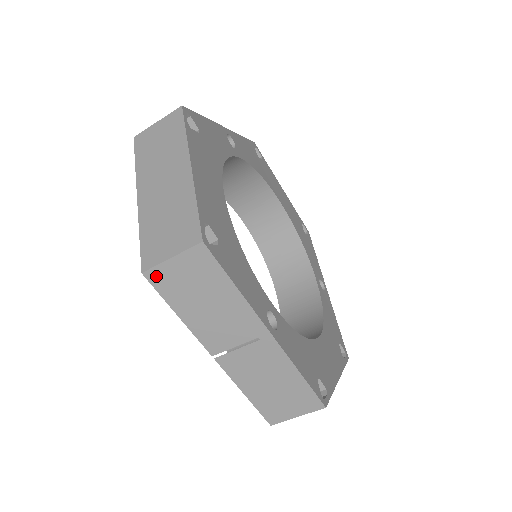
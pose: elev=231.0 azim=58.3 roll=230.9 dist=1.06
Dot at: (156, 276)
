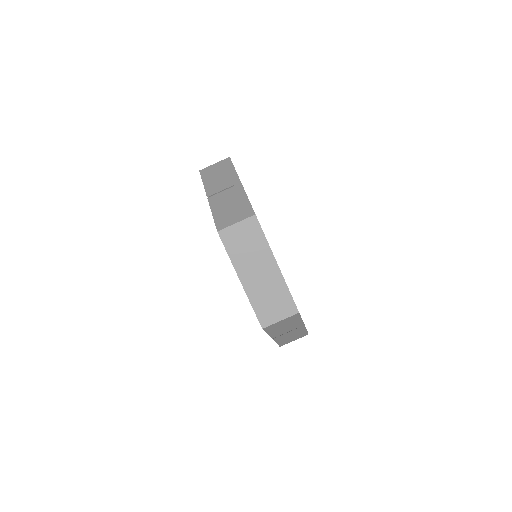
Dot at: (204, 171)
